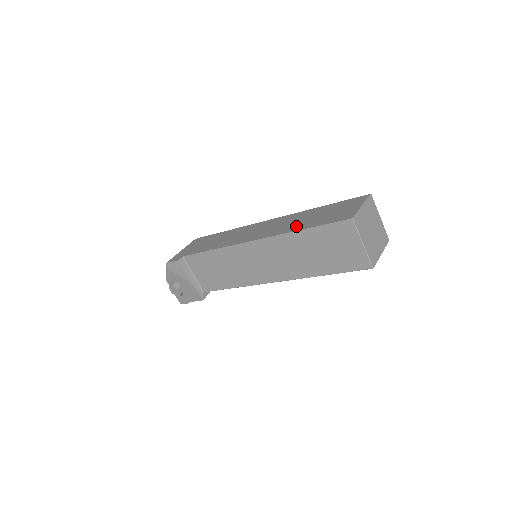
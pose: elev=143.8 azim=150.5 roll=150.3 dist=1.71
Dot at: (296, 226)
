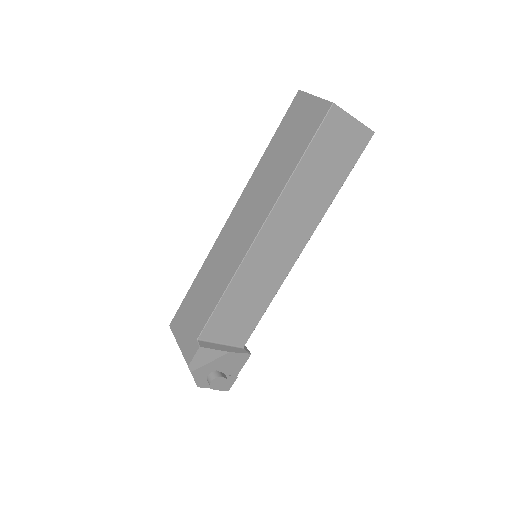
Dot at: (281, 175)
